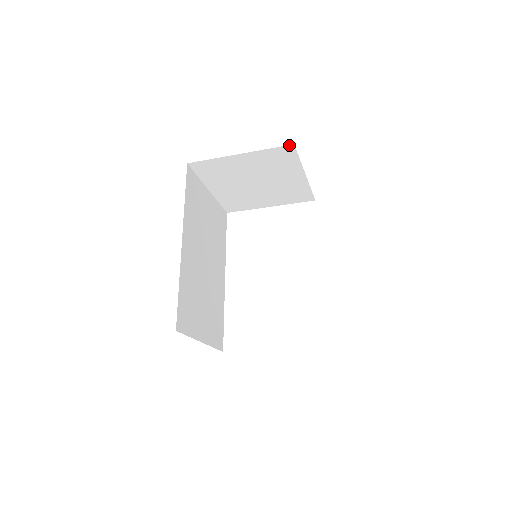
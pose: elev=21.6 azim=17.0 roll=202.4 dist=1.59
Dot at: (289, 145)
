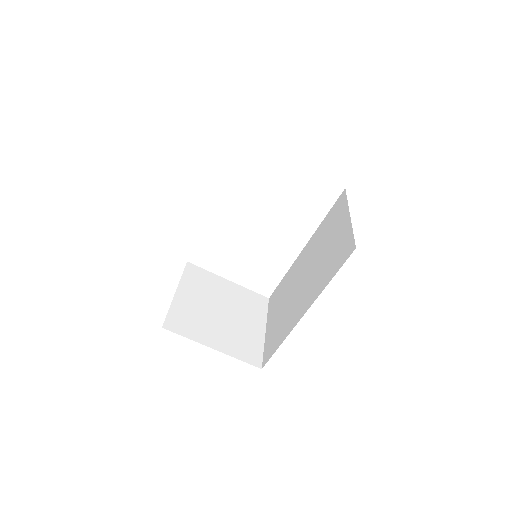
Dot at: occluded
